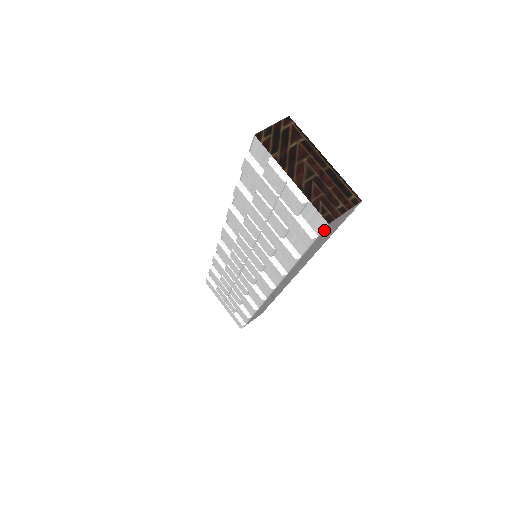
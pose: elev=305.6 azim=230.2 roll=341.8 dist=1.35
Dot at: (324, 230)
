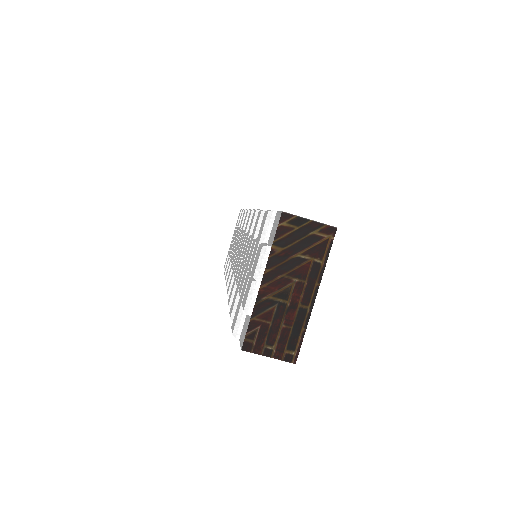
Dot at: occluded
